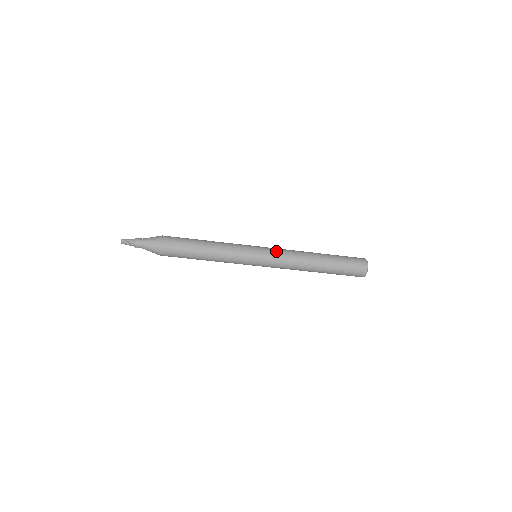
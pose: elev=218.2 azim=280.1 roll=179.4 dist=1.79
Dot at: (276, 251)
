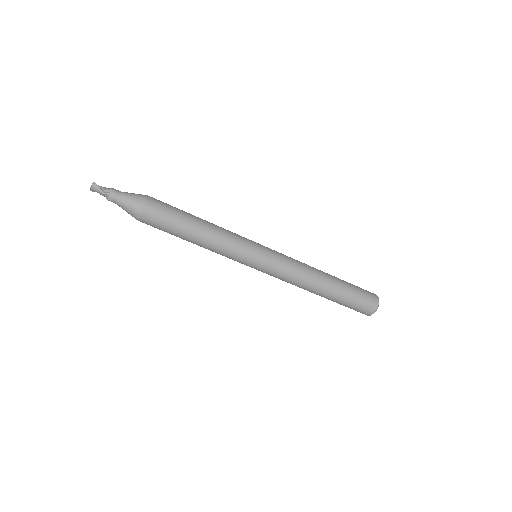
Dot at: (282, 255)
